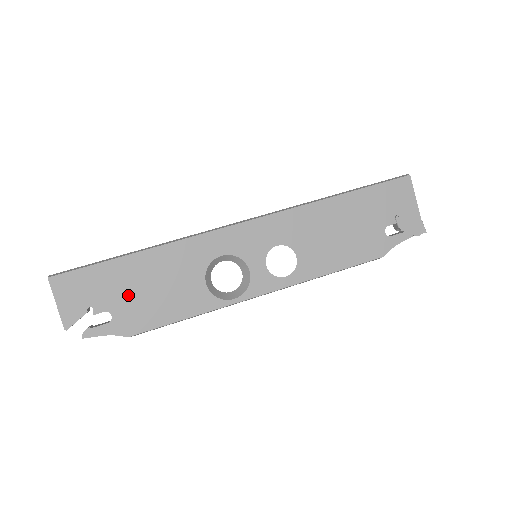
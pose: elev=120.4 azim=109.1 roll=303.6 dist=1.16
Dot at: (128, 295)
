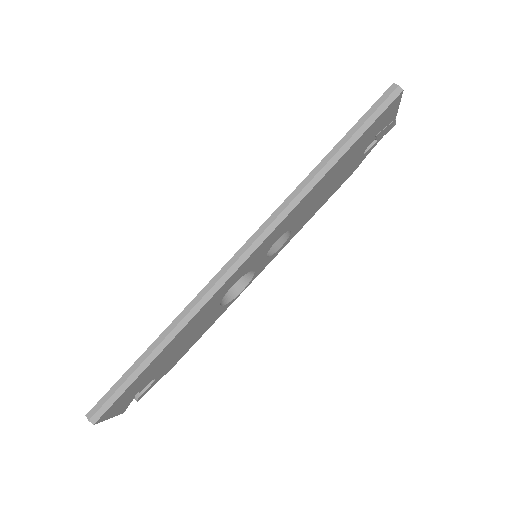
Dot at: (163, 365)
